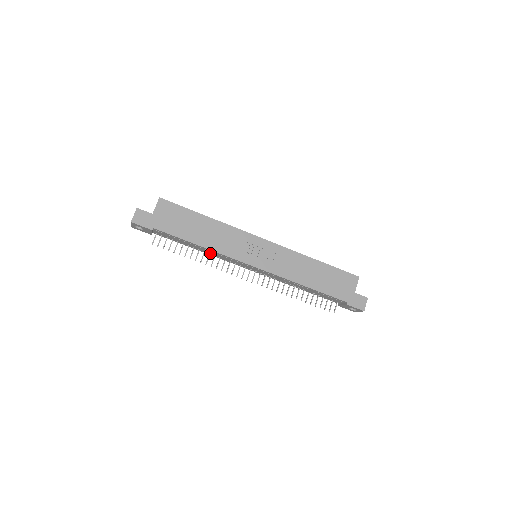
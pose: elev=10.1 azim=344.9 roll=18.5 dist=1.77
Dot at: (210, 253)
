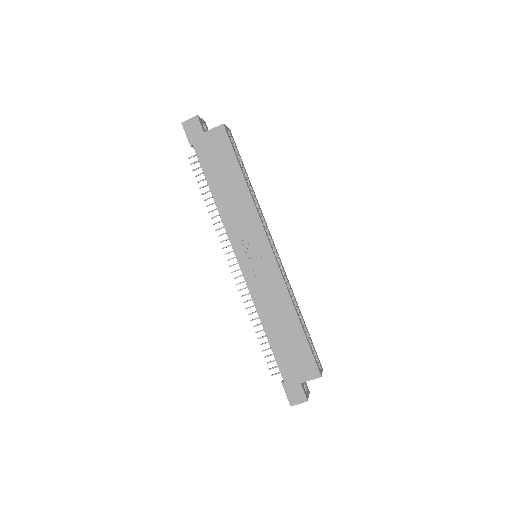
Dot at: occluded
